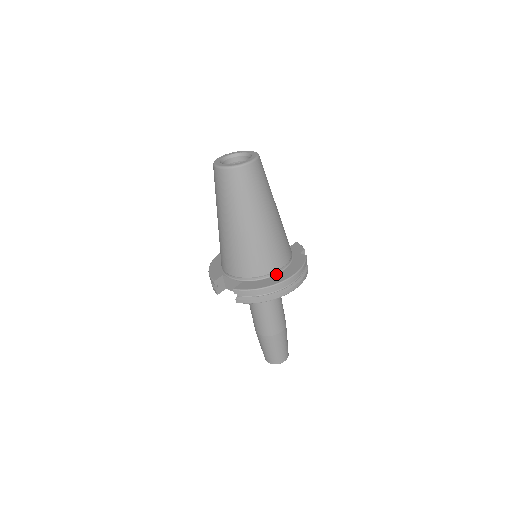
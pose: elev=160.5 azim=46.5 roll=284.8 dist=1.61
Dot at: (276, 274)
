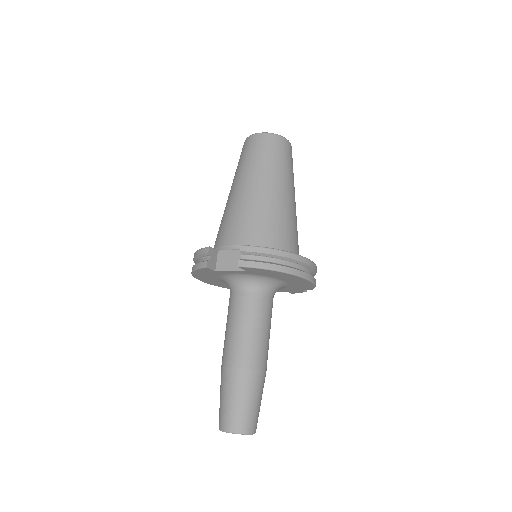
Dot at: occluded
